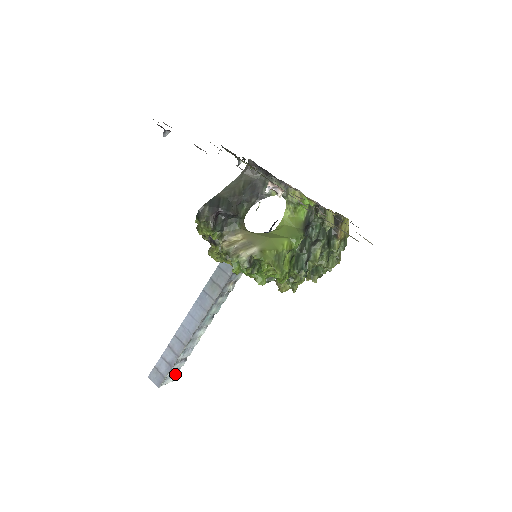
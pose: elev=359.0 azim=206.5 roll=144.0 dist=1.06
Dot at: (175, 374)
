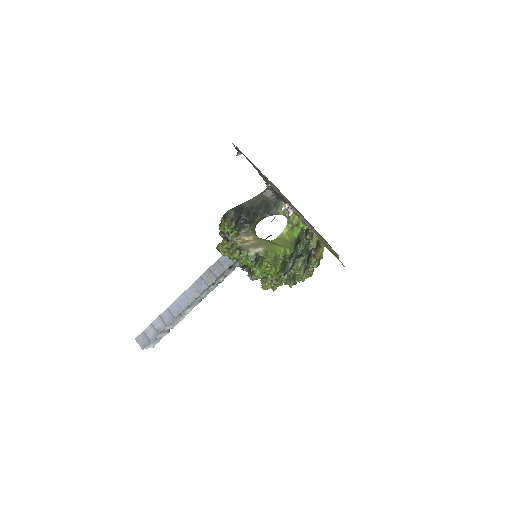
Dot at: (157, 342)
